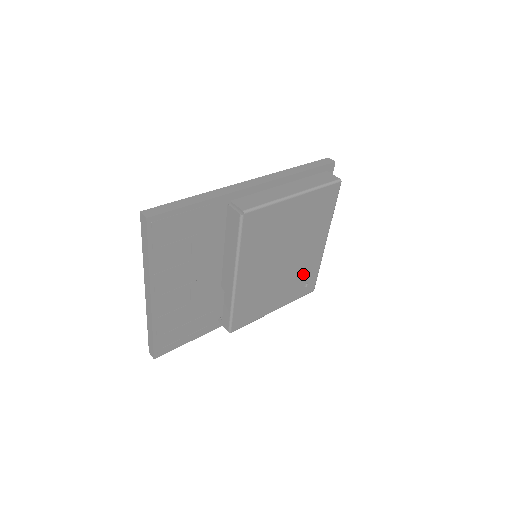
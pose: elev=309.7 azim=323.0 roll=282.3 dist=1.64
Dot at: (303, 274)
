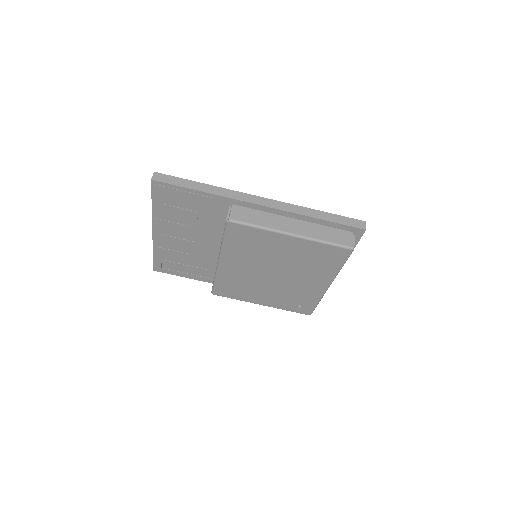
Dot at: (297, 297)
